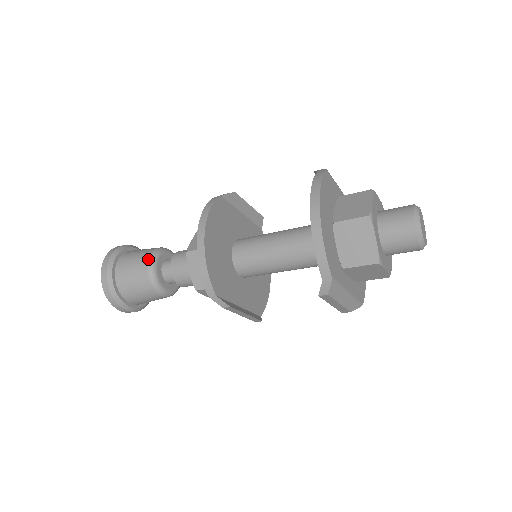
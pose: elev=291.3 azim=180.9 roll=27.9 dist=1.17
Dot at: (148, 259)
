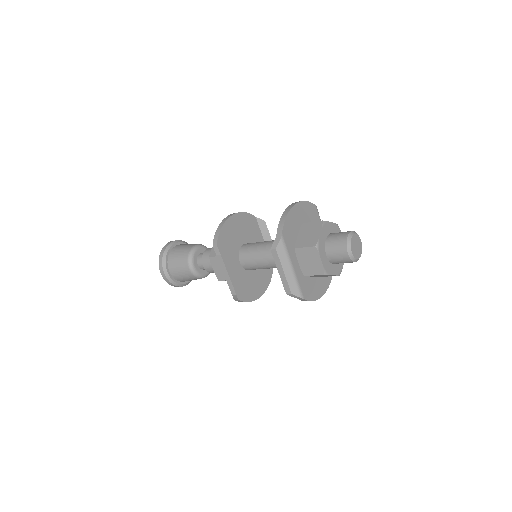
Dot at: (196, 244)
